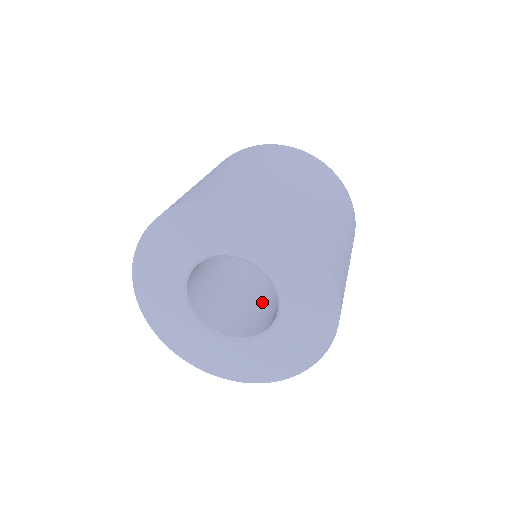
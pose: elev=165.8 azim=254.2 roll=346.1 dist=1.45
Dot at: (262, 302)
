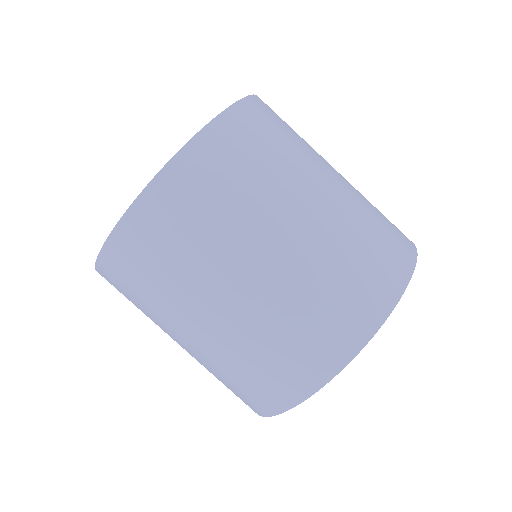
Dot at: occluded
